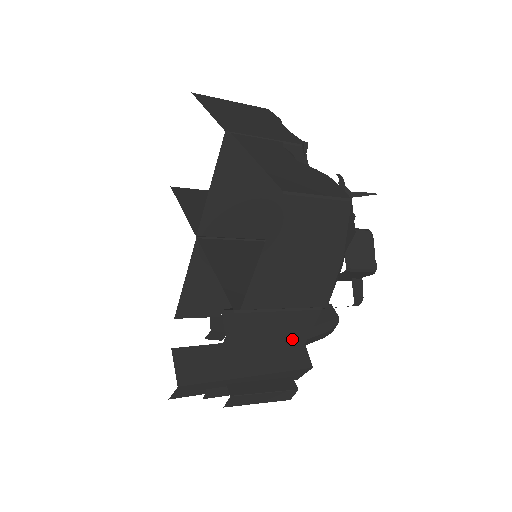
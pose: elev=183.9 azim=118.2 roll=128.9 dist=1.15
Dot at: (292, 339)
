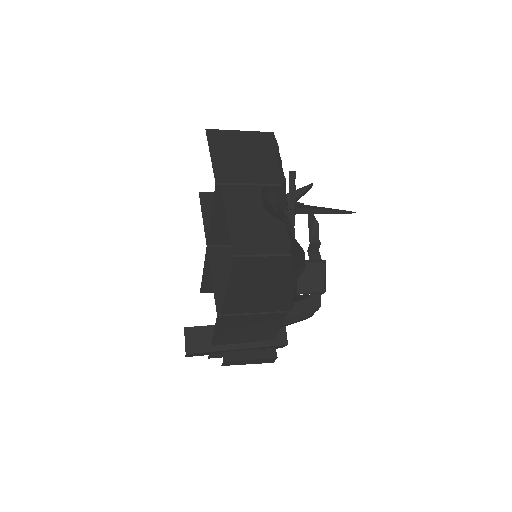
Dot at: (268, 328)
